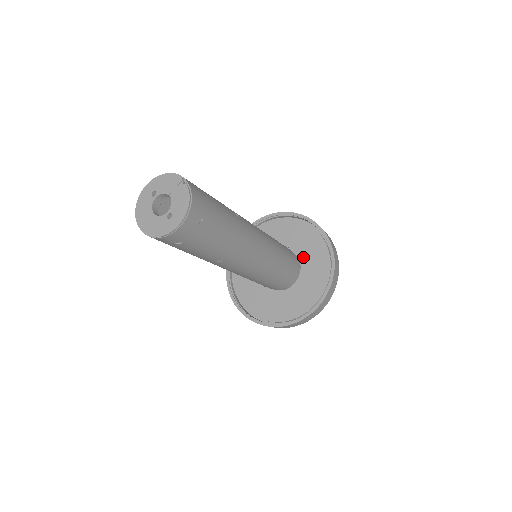
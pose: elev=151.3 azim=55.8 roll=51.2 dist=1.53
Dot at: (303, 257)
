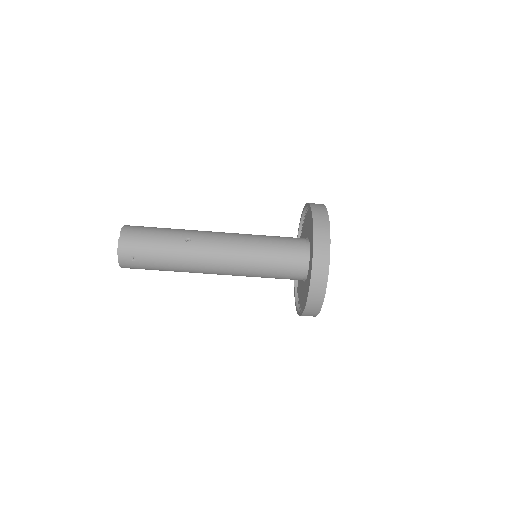
Dot at: (310, 254)
